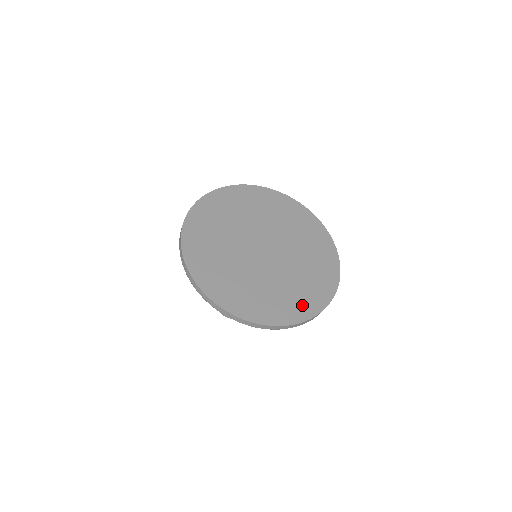
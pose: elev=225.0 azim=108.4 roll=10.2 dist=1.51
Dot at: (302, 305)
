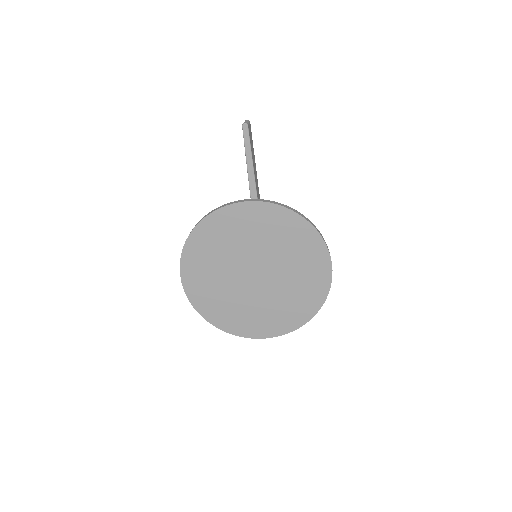
Dot at: (296, 315)
